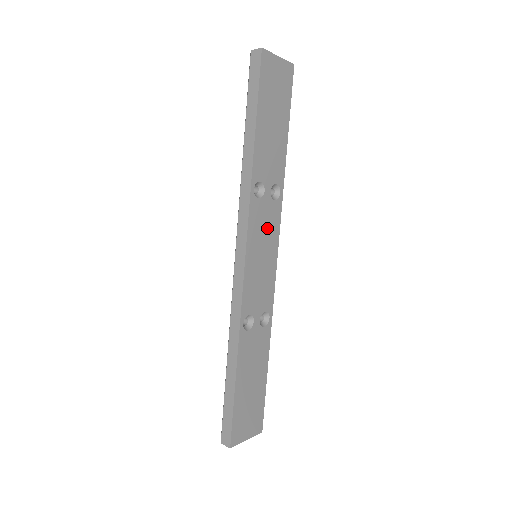
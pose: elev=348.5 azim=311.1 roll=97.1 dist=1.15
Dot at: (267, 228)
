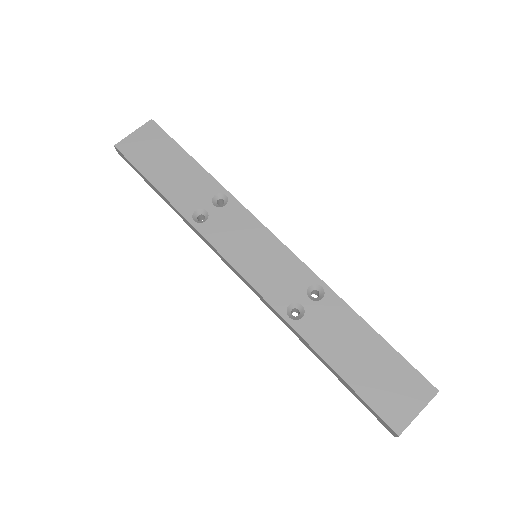
Dot at: (238, 230)
